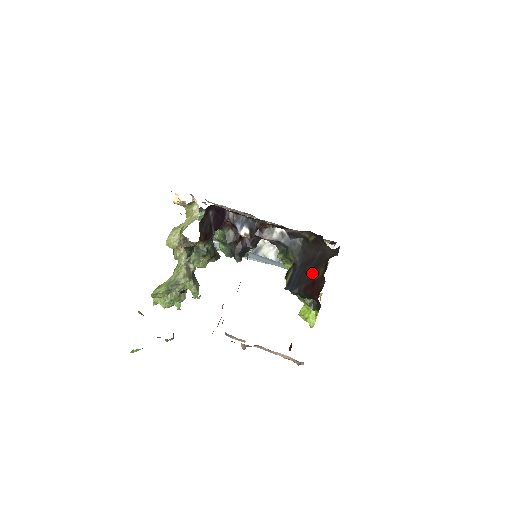
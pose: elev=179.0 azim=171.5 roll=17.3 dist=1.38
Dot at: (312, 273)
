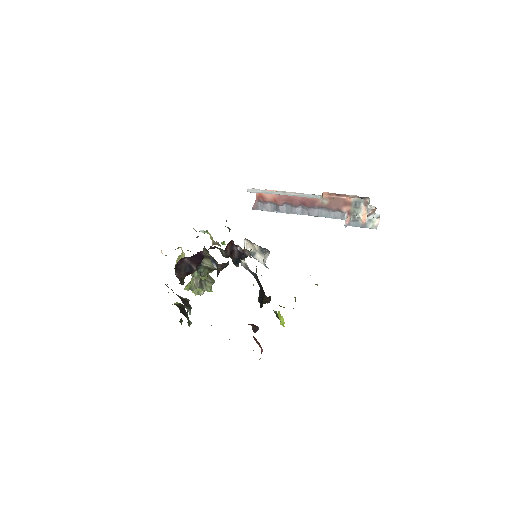
Dot at: occluded
